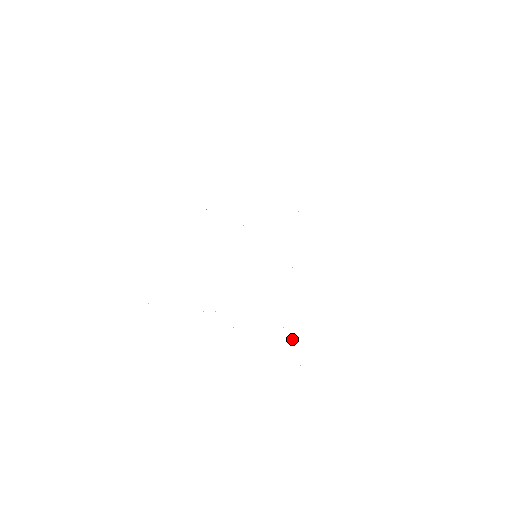
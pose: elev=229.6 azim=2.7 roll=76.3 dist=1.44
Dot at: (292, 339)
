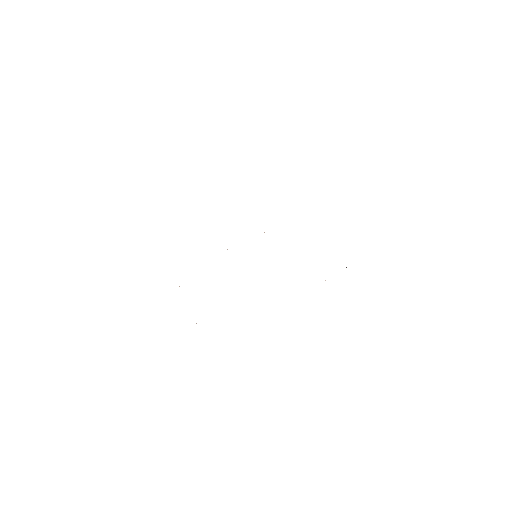
Dot at: occluded
